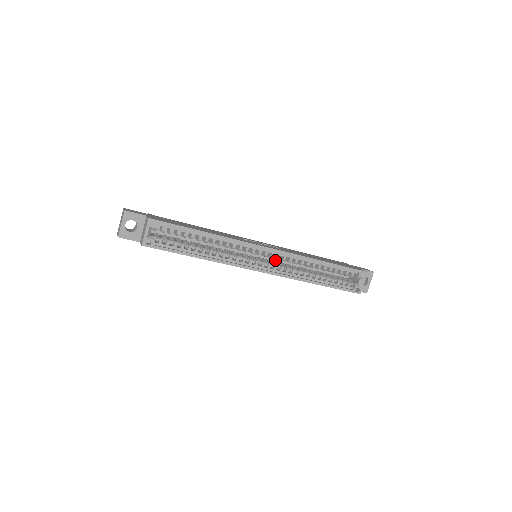
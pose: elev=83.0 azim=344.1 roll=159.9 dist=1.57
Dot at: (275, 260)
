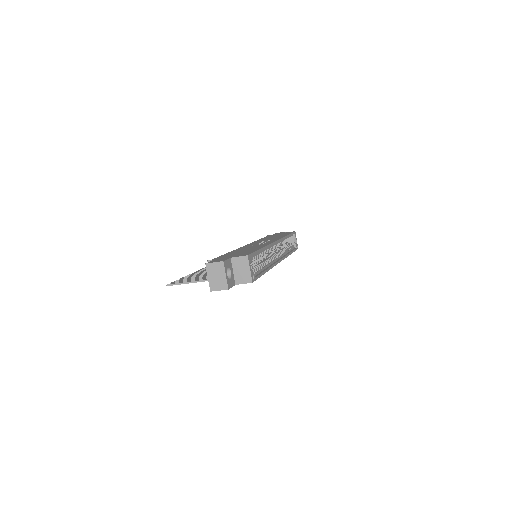
Dot at: occluded
